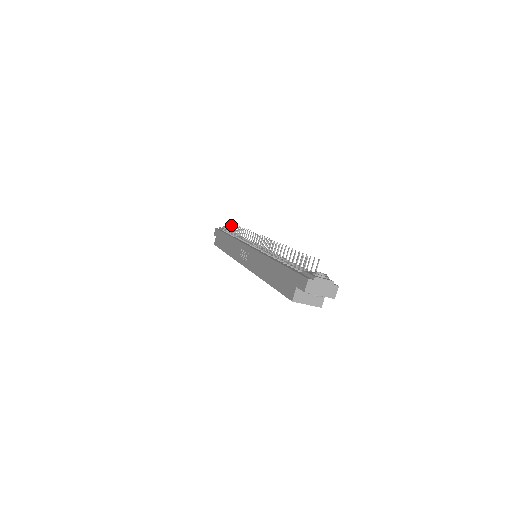
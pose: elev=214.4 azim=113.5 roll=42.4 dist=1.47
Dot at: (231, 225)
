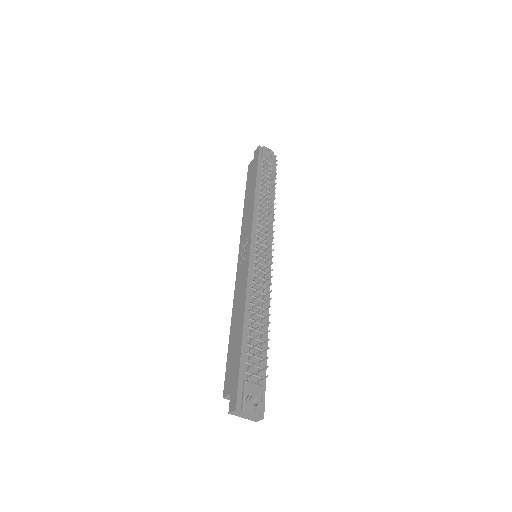
Dot at: (268, 169)
